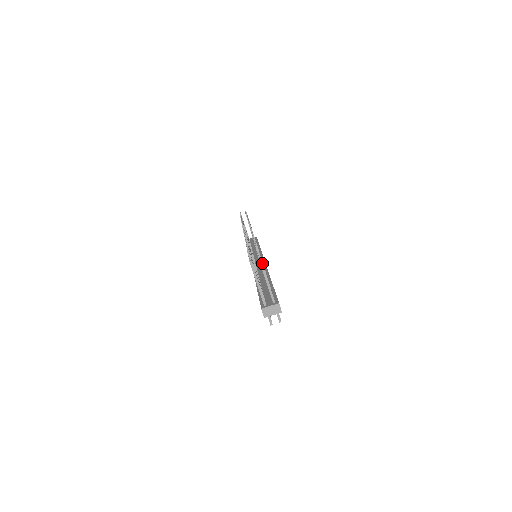
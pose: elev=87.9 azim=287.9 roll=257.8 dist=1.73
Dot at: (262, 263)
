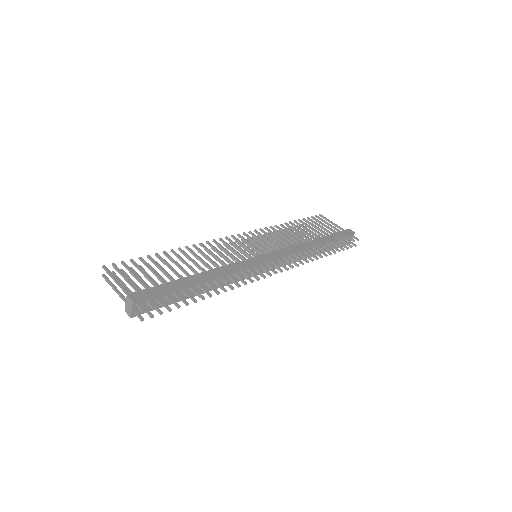
Dot at: (105, 269)
